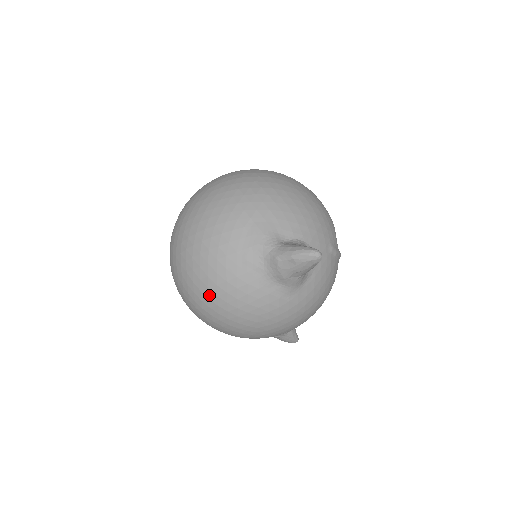
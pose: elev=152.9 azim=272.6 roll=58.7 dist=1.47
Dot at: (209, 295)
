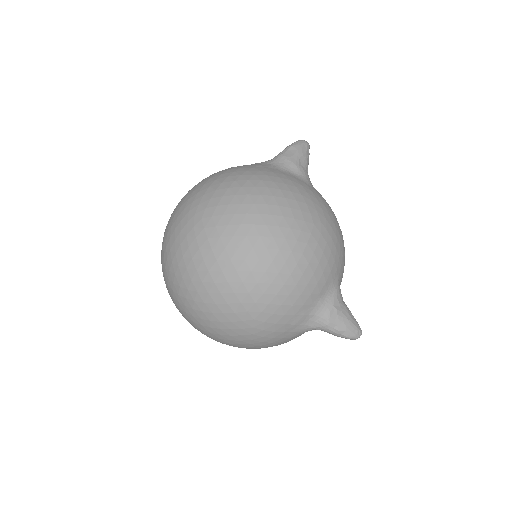
Dot at: (246, 191)
